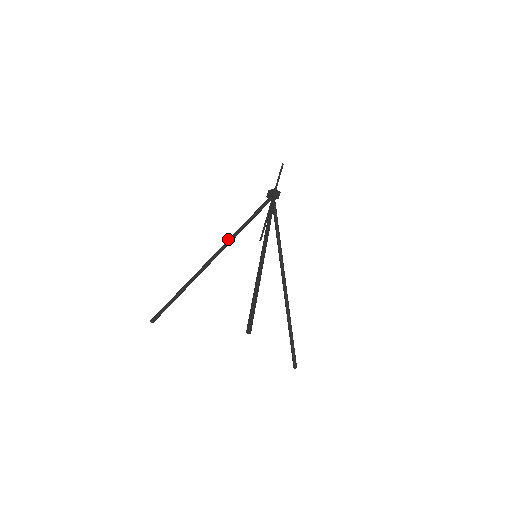
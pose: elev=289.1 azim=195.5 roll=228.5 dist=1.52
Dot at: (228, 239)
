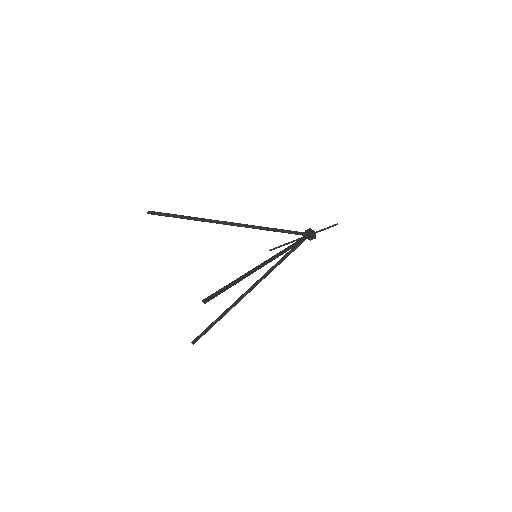
Dot at: (253, 225)
